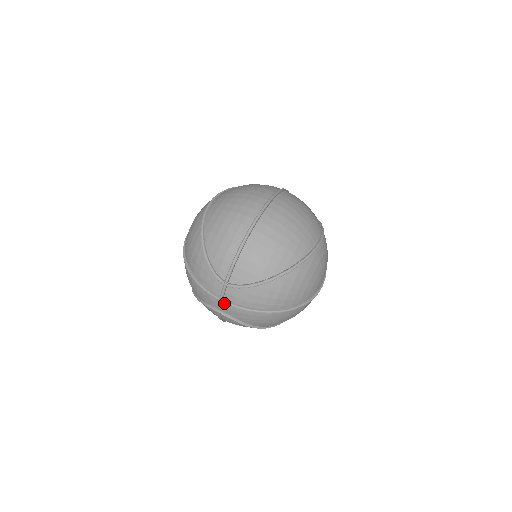
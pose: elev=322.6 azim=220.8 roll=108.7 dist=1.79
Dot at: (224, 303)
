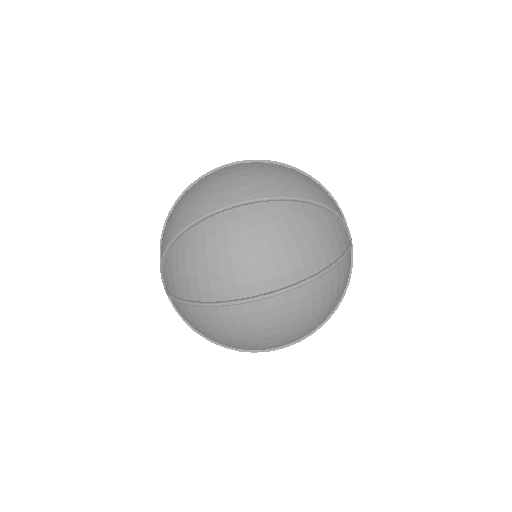
Dot at: occluded
